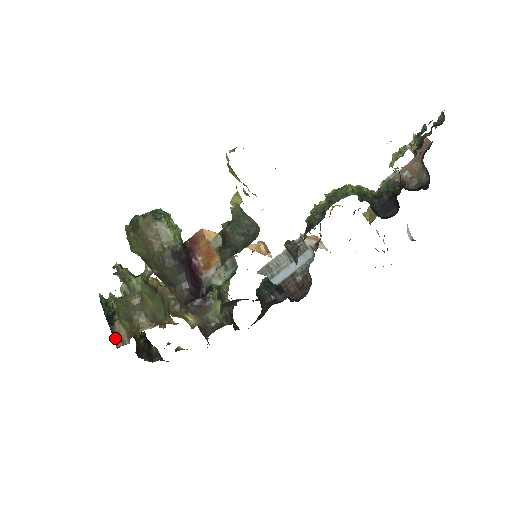
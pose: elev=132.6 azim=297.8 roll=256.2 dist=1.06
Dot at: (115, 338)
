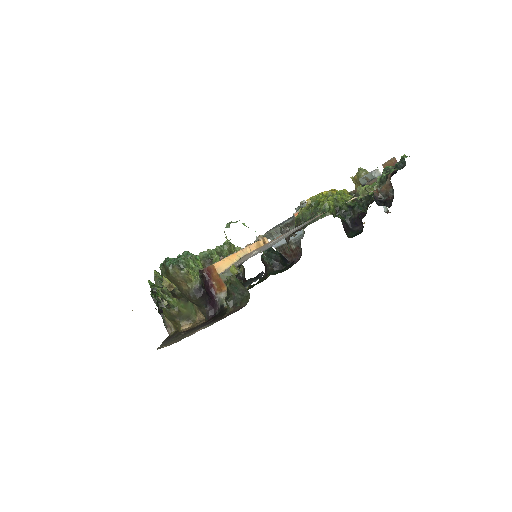
Dot at: (166, 326)
